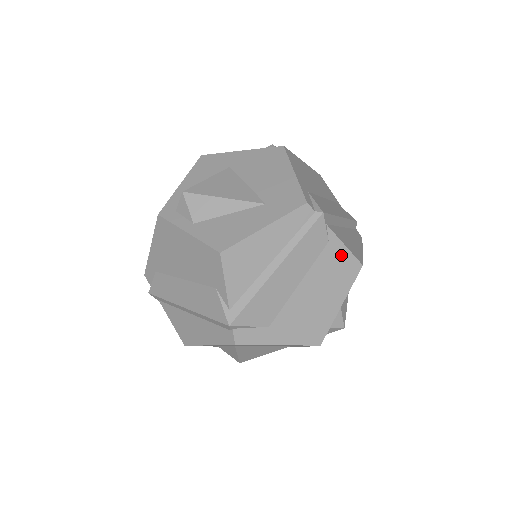
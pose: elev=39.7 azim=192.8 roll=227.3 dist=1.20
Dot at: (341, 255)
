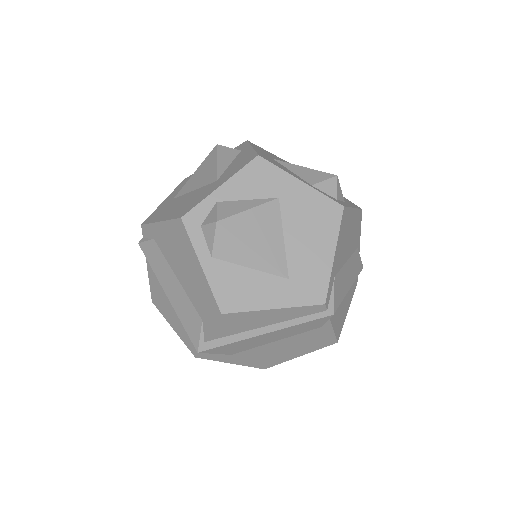
Dot at: (325, 335)
